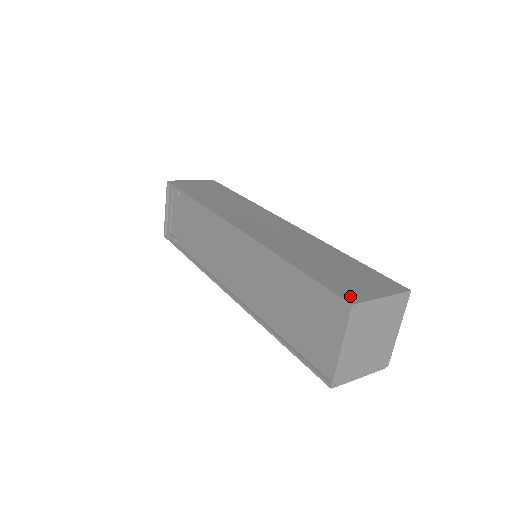
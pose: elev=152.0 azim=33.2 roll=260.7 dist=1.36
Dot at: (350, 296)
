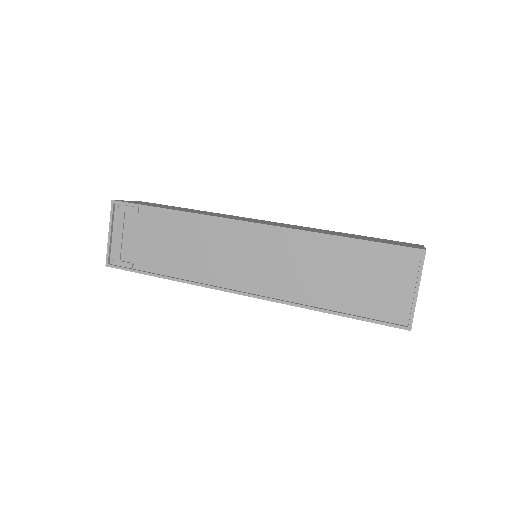
Dot at: (414, 247)
